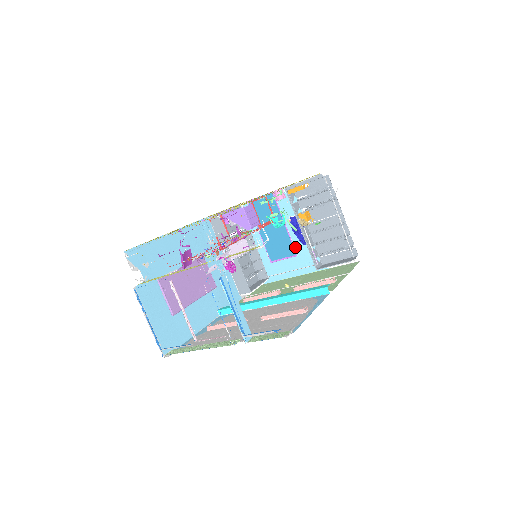
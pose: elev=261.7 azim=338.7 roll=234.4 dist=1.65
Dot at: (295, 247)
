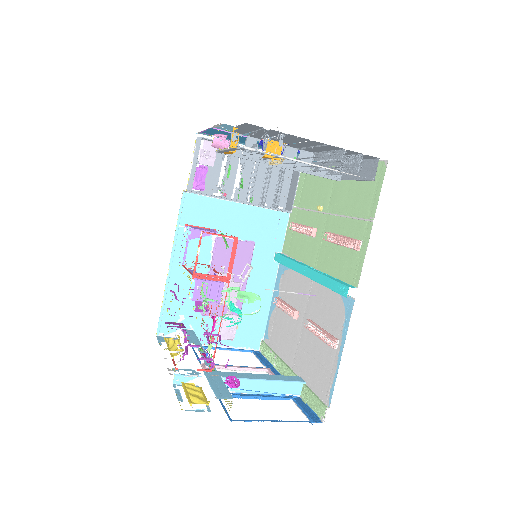
Dot at: occluded
